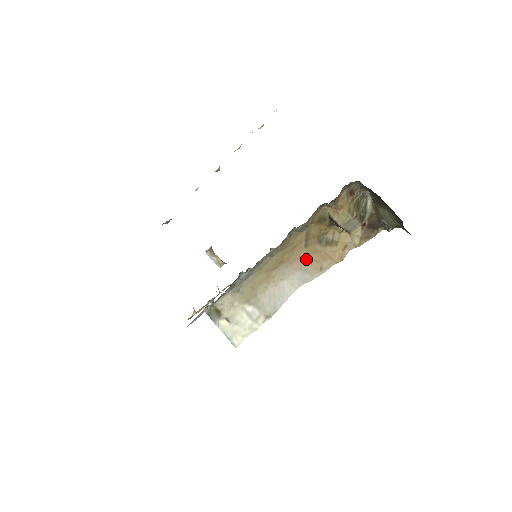
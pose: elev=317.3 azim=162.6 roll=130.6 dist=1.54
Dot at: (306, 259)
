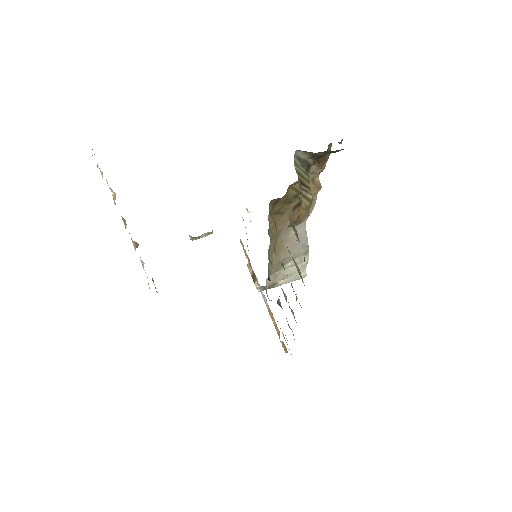
Dot at: occluded
